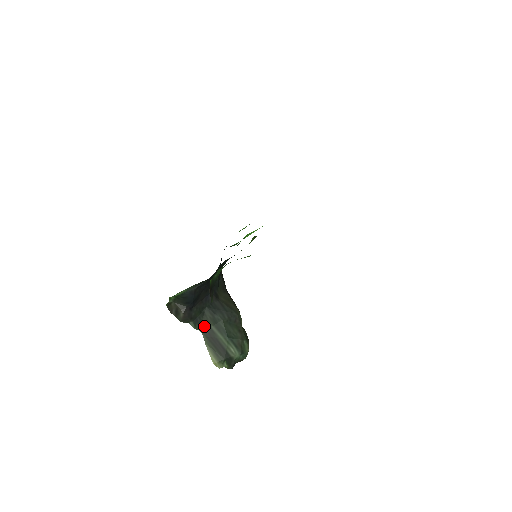
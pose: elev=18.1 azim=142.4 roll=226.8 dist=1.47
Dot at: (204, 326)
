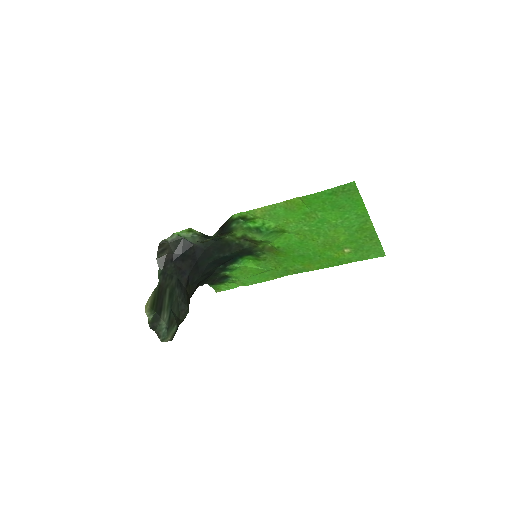
Dot at: (164, 283)
